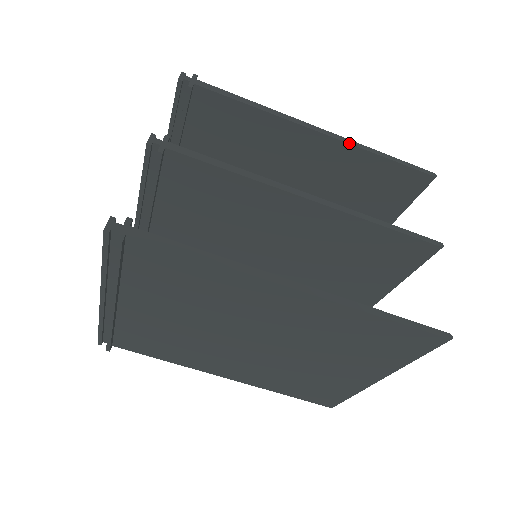
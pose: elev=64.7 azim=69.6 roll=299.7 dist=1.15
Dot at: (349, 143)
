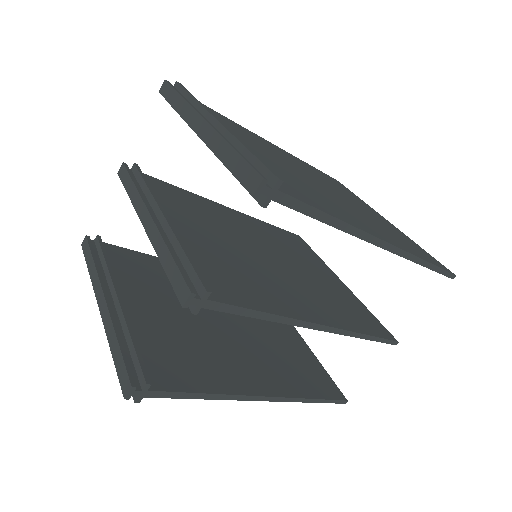
Dot at: occluded
